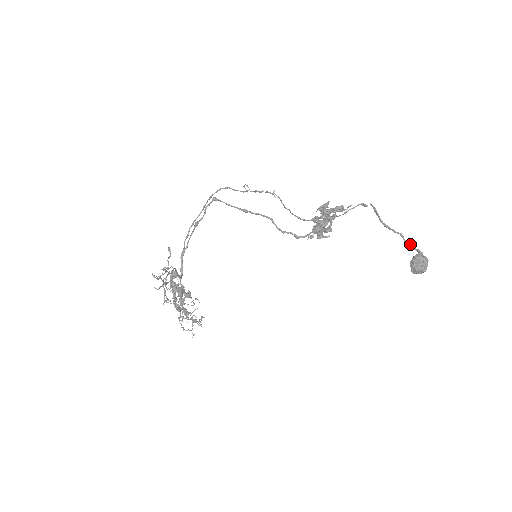
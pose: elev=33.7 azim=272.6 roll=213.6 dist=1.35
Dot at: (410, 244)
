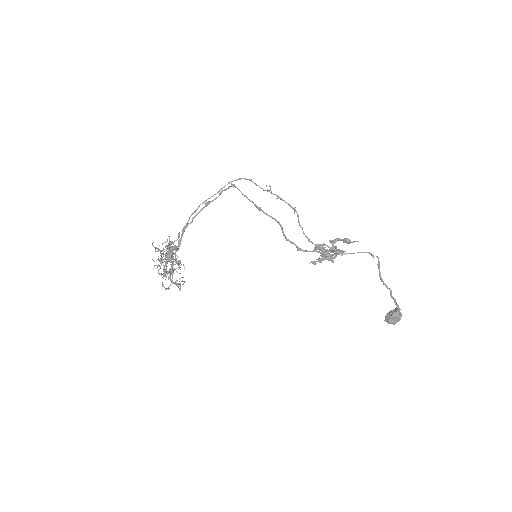
Dot at: (394, 299)
